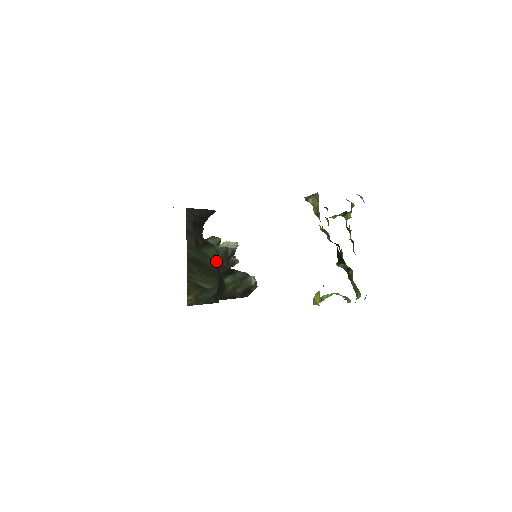
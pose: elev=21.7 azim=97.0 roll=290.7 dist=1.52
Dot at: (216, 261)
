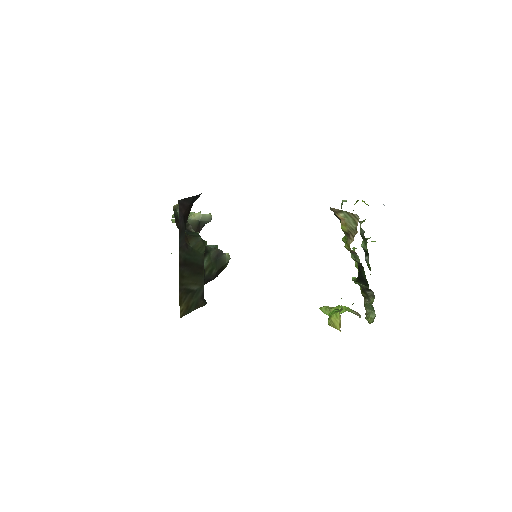
Dot at: (203, 255)
